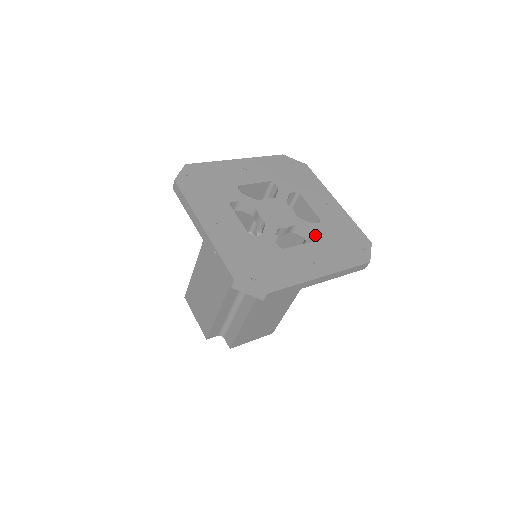
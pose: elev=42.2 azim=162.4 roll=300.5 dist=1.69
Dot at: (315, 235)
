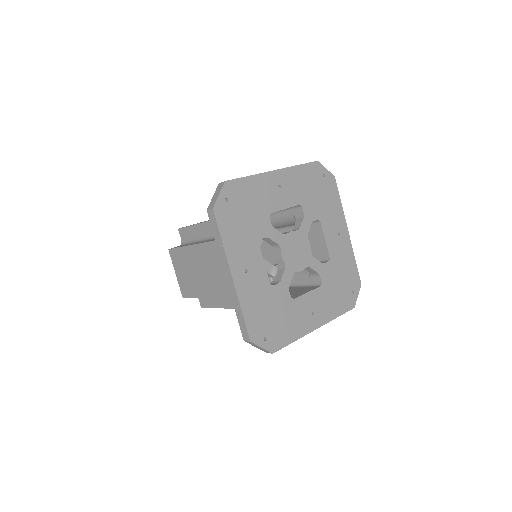
Dot at: (322, 279)
